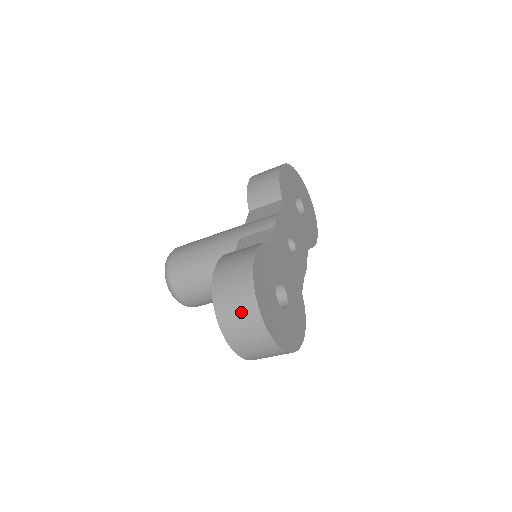
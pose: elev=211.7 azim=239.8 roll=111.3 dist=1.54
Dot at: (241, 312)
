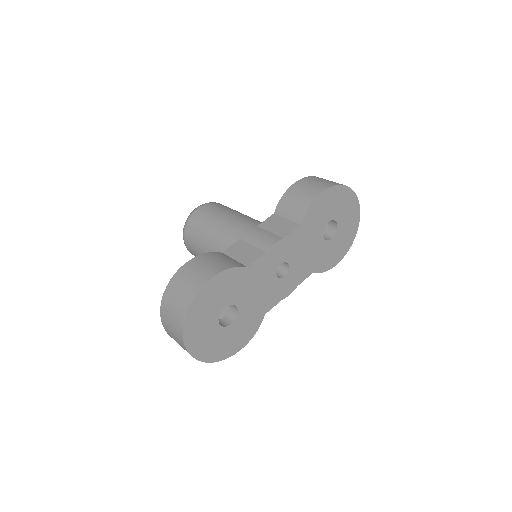
Dot at: (174, 316)
